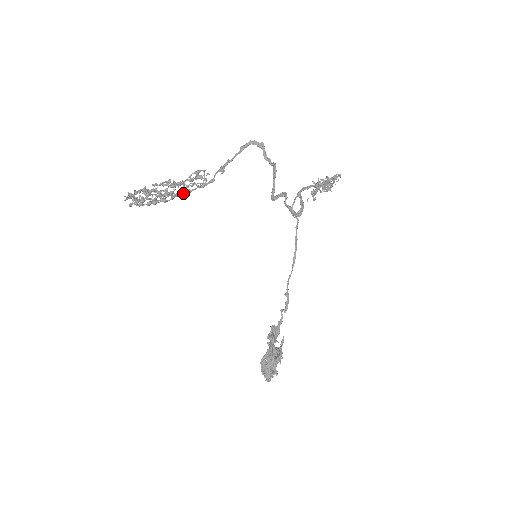
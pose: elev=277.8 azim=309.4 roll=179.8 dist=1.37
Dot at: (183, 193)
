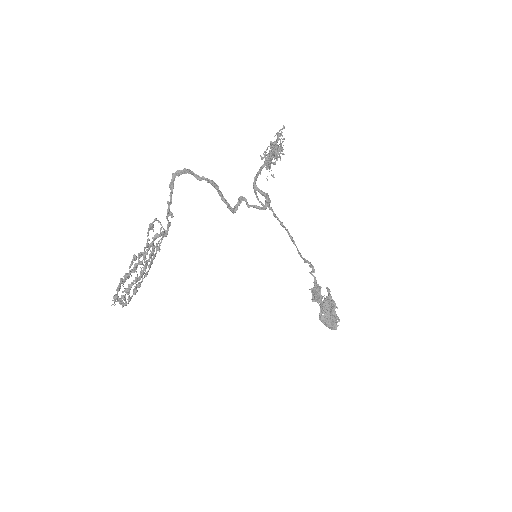
Dot at: (154, 257)
